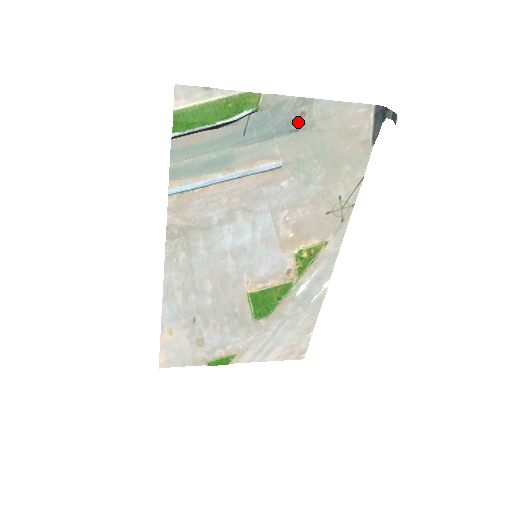
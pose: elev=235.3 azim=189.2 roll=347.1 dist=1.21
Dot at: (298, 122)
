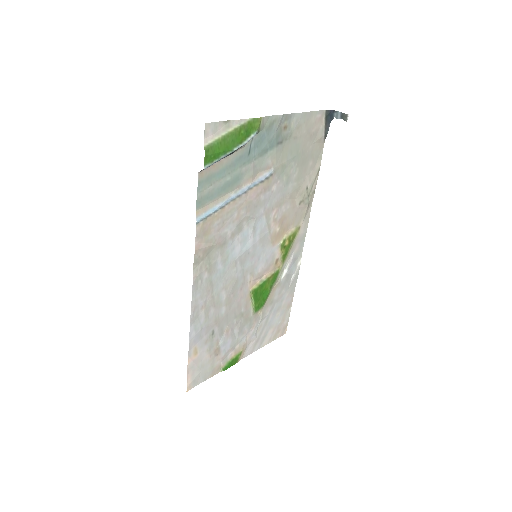
Dot at: (282, 135)
